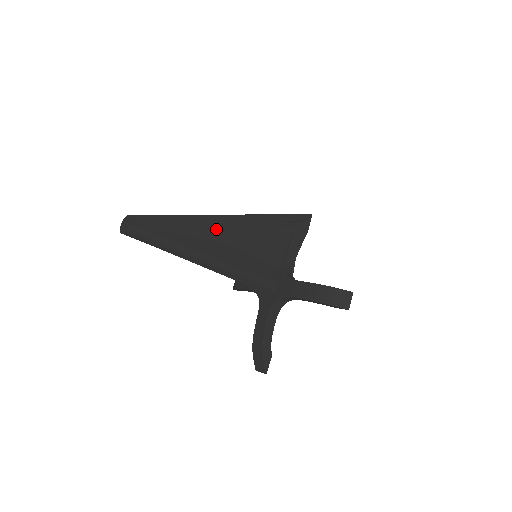
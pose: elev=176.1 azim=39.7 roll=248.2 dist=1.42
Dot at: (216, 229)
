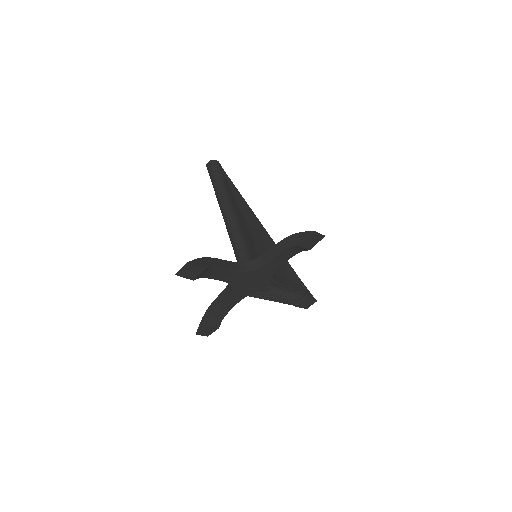
Dot at: (249, 214)
